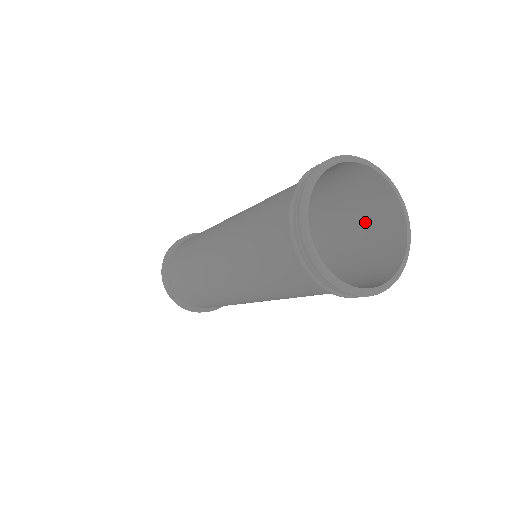
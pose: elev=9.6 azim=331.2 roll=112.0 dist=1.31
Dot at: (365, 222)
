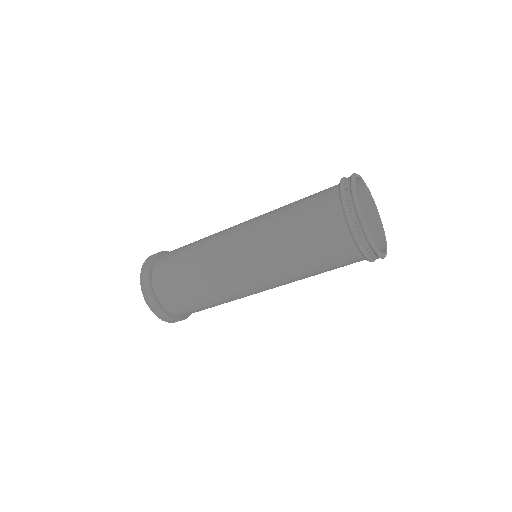
Dot at: occluded
